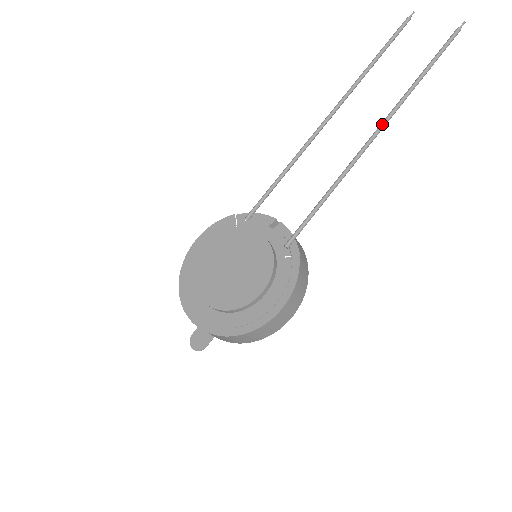
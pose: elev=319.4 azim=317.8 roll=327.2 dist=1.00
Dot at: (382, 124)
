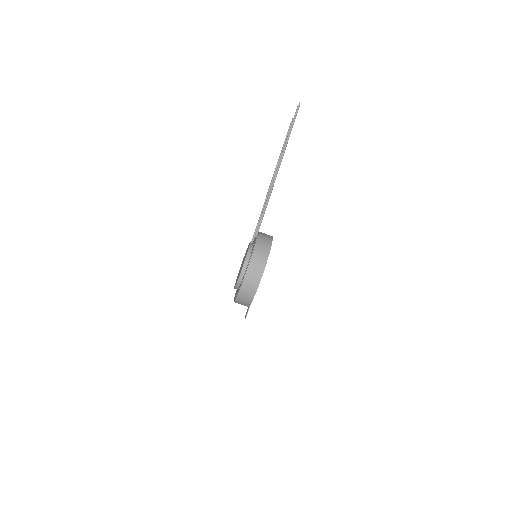
Dot at: (279, 162)
